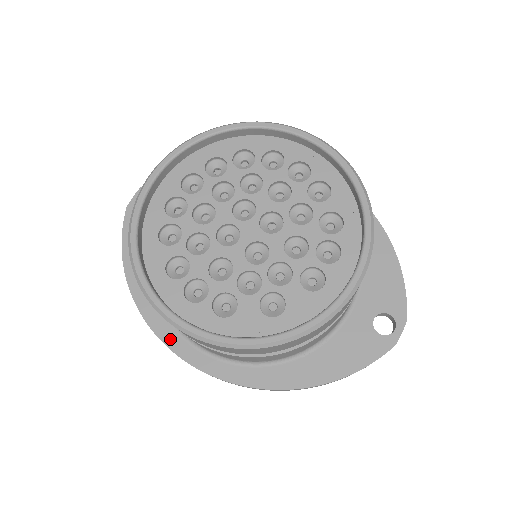
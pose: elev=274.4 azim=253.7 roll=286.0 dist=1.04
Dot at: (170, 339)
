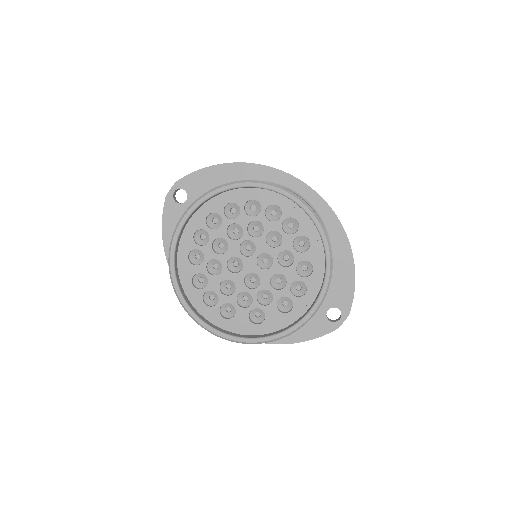
Dot at: occluded
